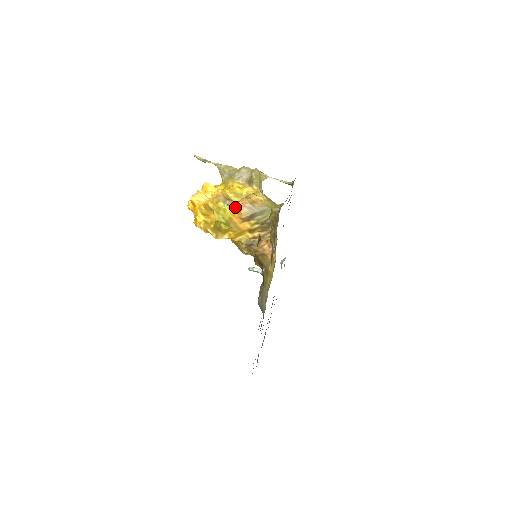
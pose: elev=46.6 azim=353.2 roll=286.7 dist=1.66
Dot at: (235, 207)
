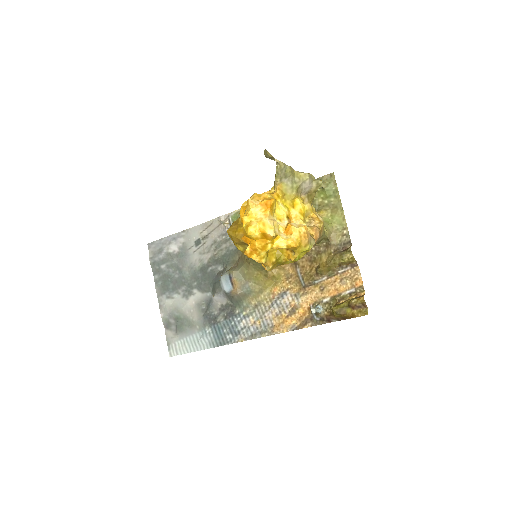
Dot at: occluded
